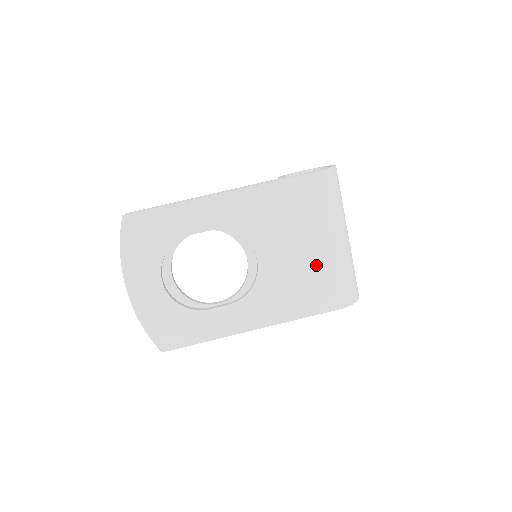
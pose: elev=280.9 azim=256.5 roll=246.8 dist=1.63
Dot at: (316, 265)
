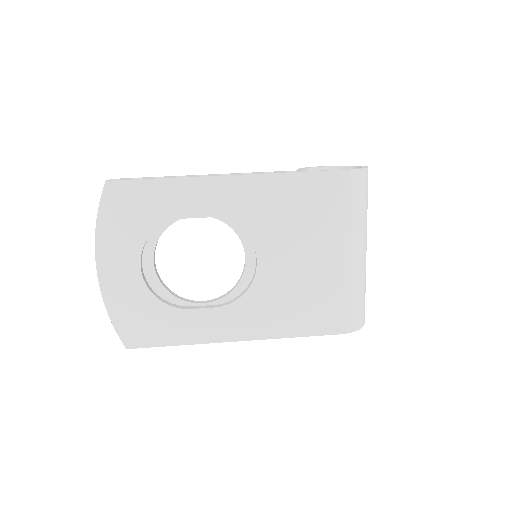
Dot at: (324, 279)
